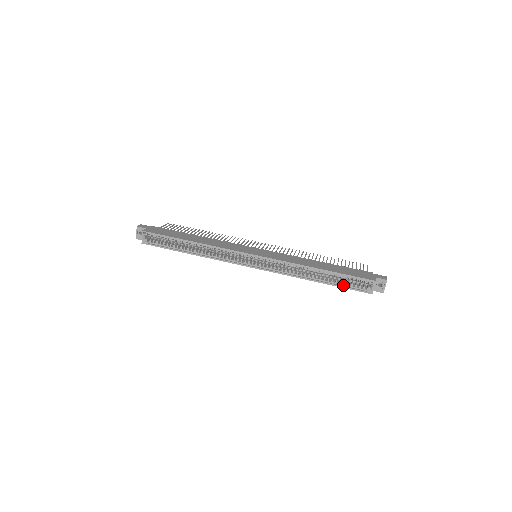
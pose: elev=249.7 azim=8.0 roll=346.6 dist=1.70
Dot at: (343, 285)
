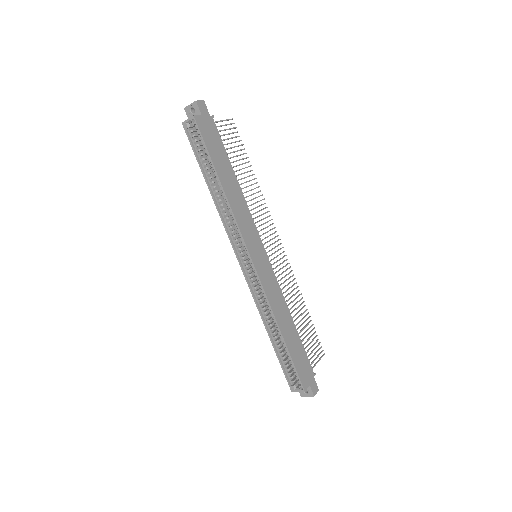
Dot at: (282, 361)
